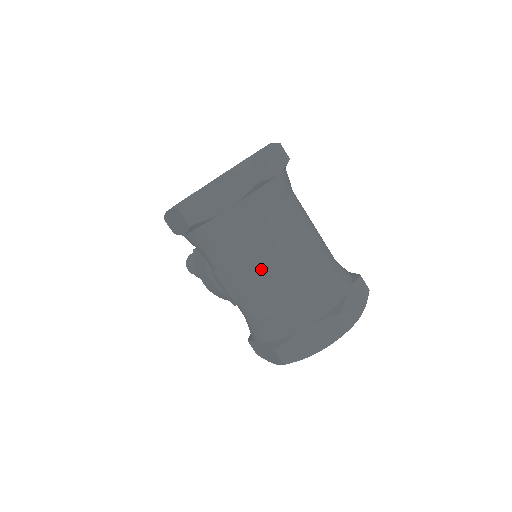
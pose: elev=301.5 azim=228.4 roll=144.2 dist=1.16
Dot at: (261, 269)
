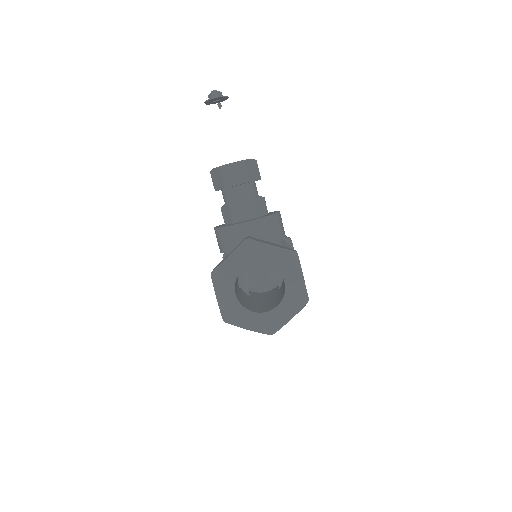
Dot at: occluded
